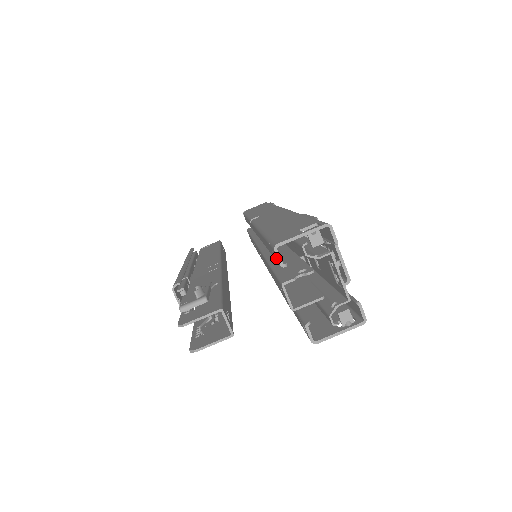
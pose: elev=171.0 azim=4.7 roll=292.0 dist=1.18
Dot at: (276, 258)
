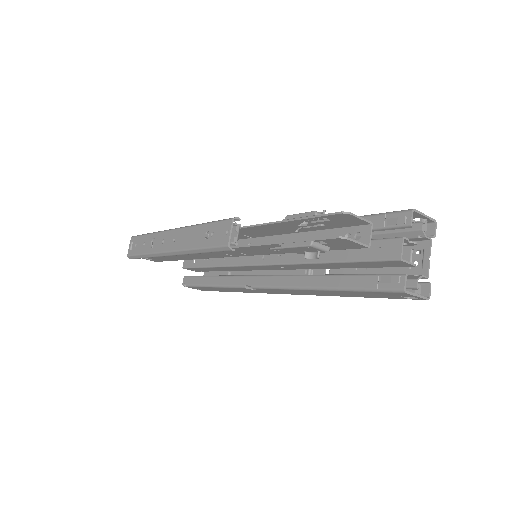
Dot at: (406, 219)
